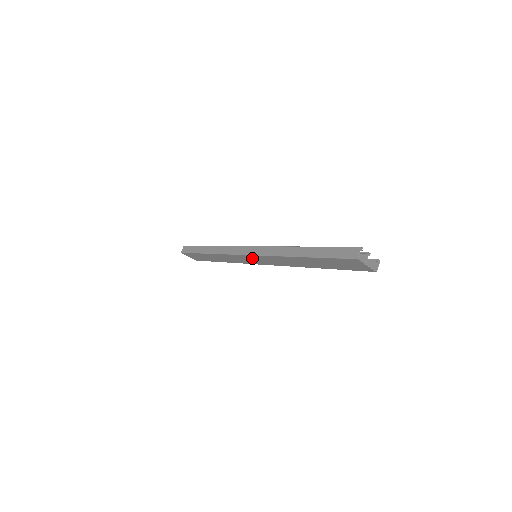
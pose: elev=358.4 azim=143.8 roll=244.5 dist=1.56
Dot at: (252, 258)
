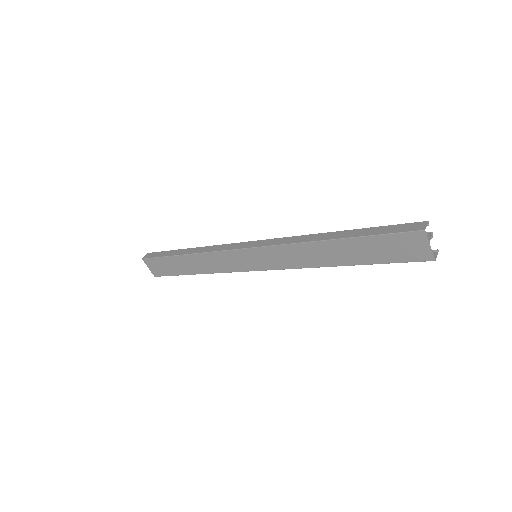
Dot at: (252, 255)
